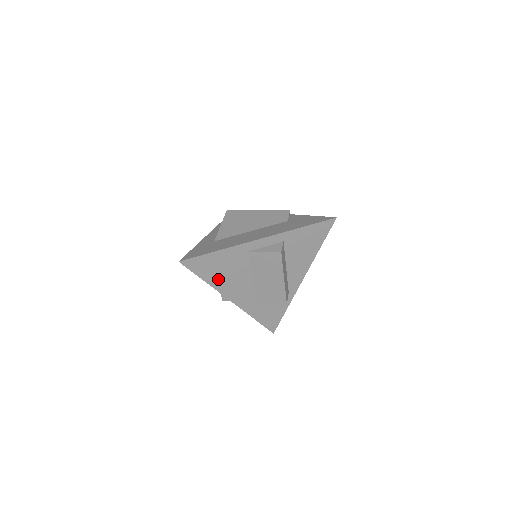
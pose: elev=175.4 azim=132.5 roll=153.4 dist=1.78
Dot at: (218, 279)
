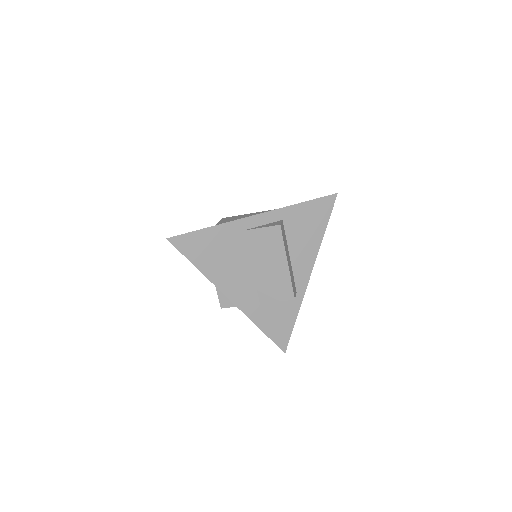
Dot at: (212, 266)
